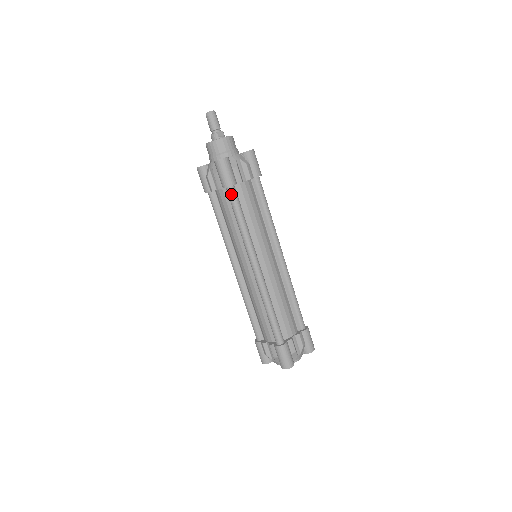
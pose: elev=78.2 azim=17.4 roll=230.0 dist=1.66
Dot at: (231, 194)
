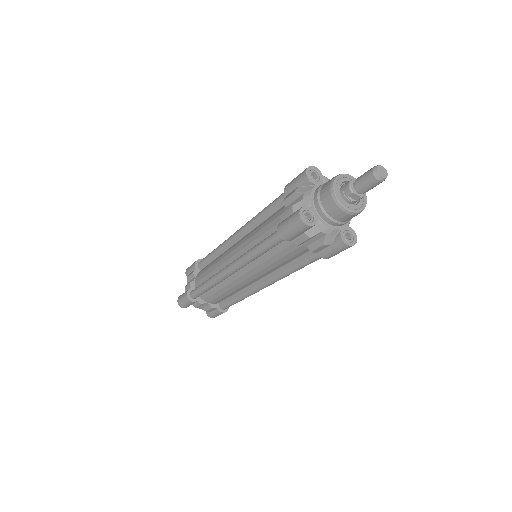
Dot at: (275, 237)
